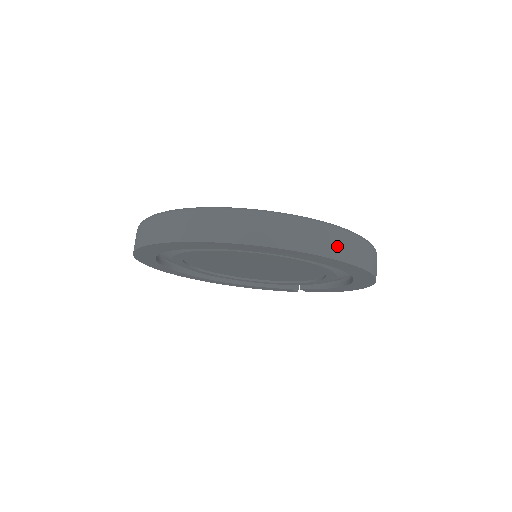
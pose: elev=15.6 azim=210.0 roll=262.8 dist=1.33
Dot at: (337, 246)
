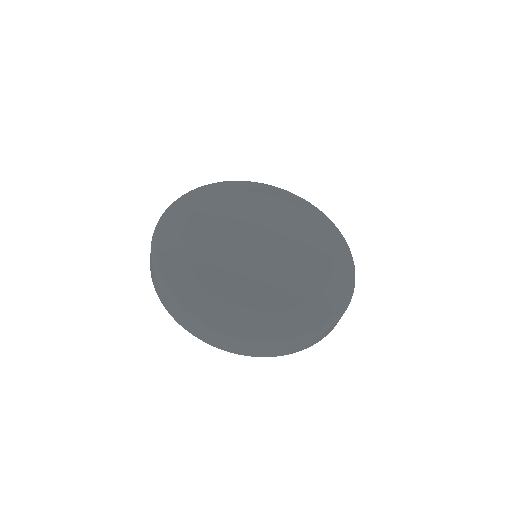
Dot at: (226, 345)
